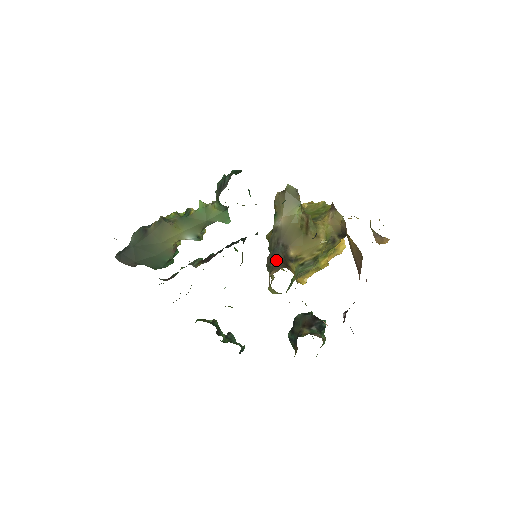
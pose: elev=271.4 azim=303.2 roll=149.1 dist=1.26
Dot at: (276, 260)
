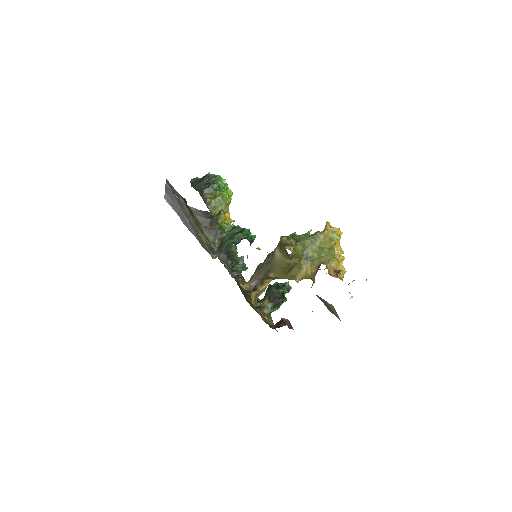
Dot at: (257, 275)
